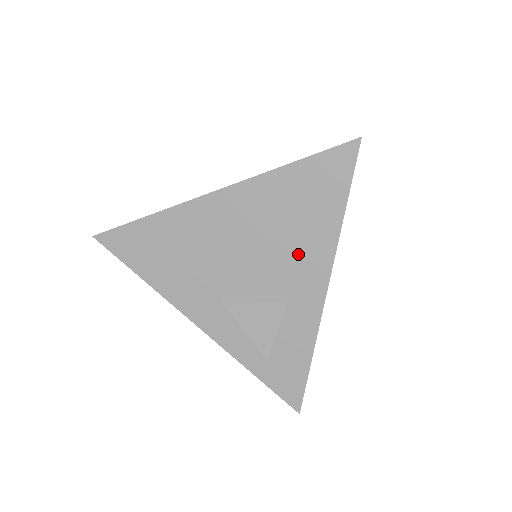
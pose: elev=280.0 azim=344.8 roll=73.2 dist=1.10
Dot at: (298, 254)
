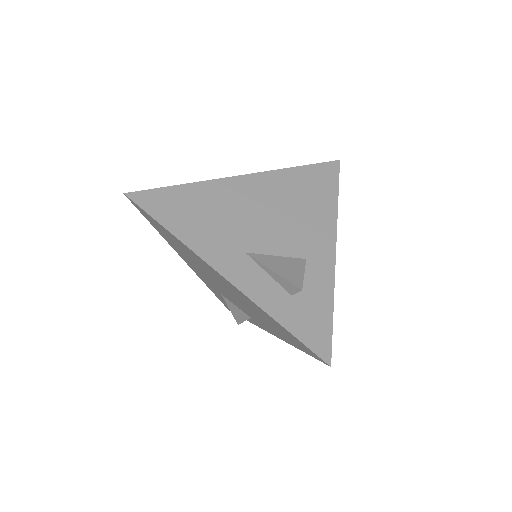
Dot at: (309, 223)
